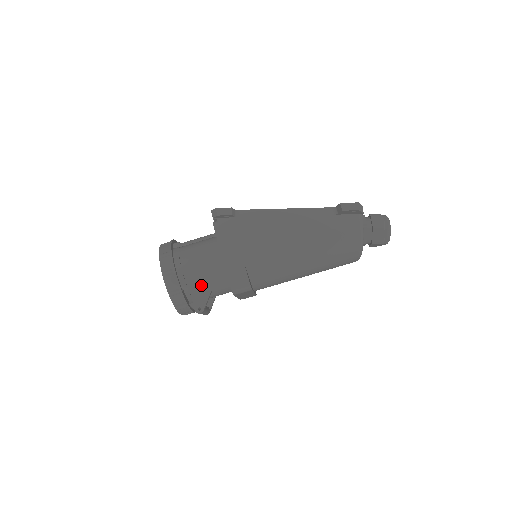
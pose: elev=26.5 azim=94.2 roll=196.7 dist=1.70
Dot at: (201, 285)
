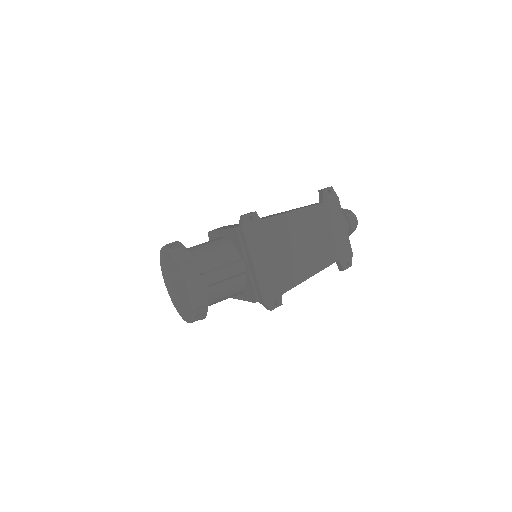
Dot at: occluded
